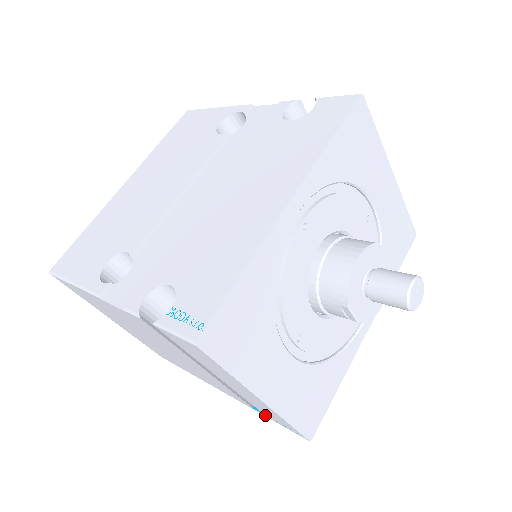
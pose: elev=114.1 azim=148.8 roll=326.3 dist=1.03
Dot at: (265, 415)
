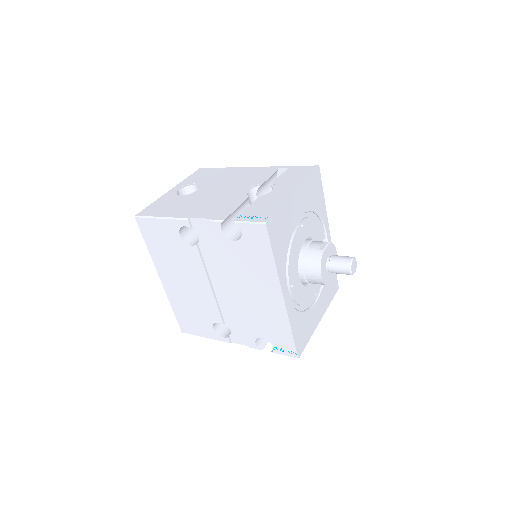
Dot at: occluded
